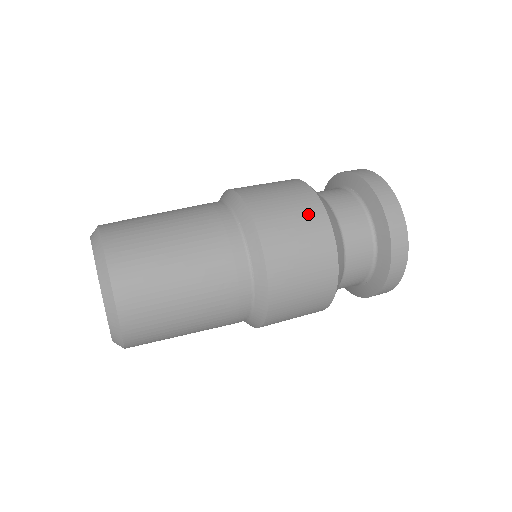
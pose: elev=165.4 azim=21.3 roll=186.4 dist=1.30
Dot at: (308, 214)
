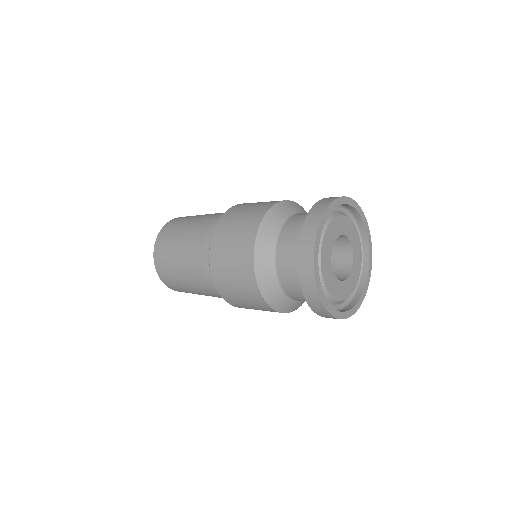
Dot at: (243, 238)
